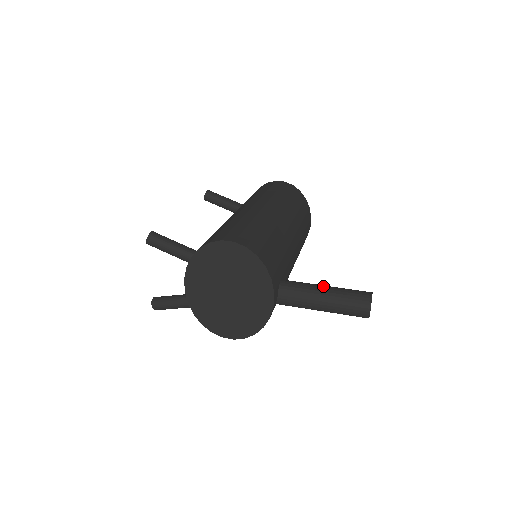
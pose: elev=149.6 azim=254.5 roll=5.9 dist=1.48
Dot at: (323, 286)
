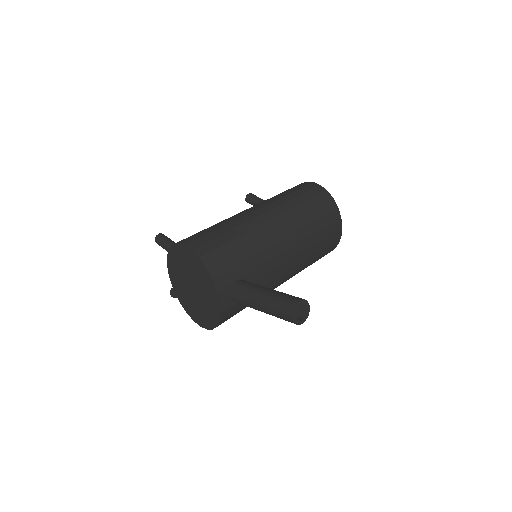
Dot at: (265, 289)
